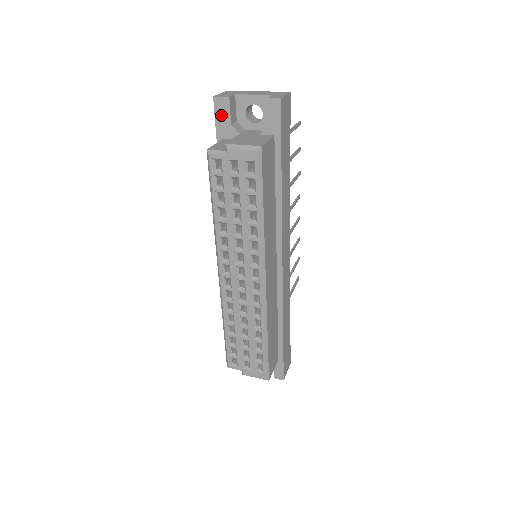
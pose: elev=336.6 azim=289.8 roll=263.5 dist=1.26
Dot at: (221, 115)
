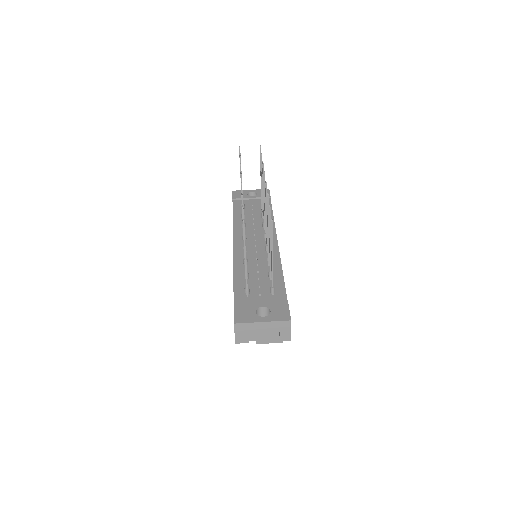
Dot at: occluded
